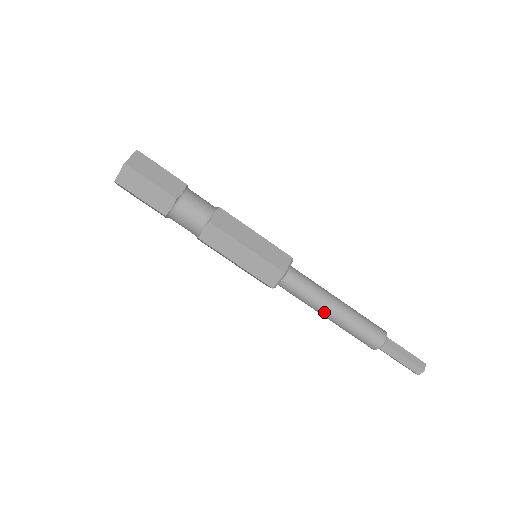
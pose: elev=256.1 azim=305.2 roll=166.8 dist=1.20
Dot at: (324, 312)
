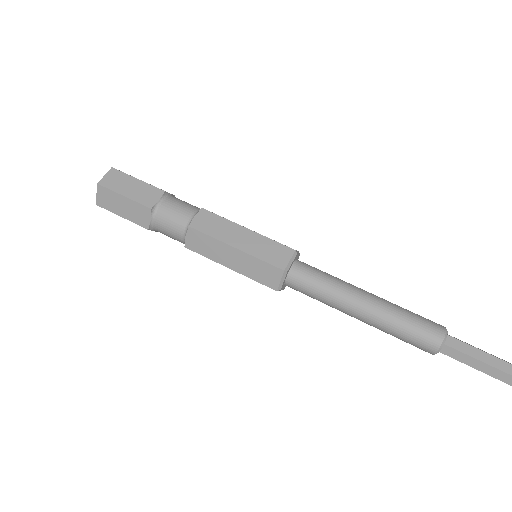
Dot at: (355, 300)
